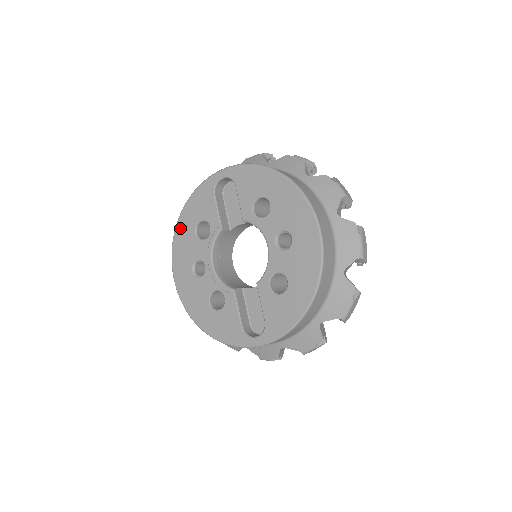
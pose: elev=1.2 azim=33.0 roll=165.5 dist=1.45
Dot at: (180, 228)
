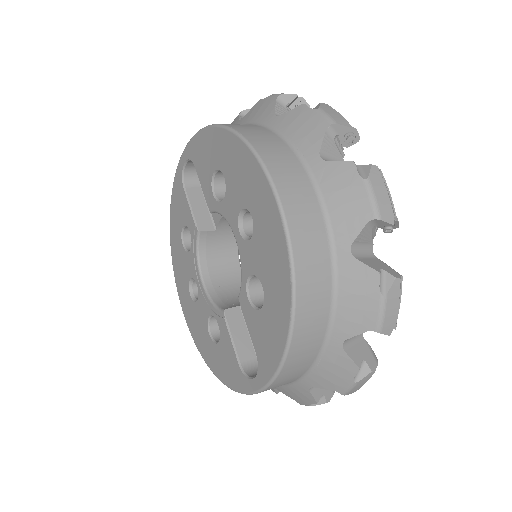
Dot at: (173, 243)
